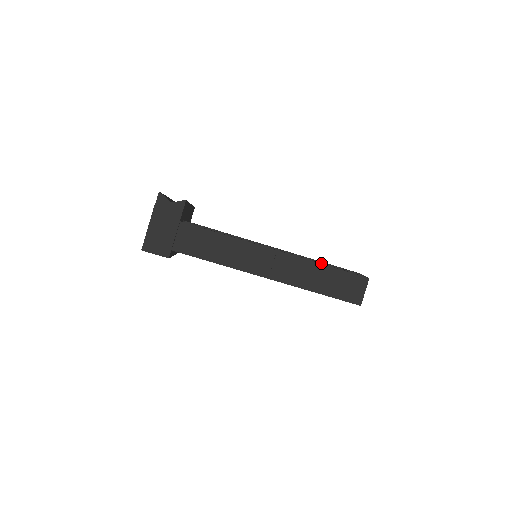
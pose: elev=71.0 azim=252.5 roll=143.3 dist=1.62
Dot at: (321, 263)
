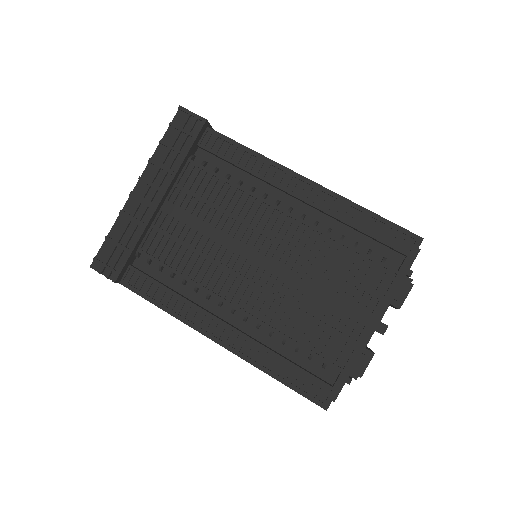
Dot at: occluded
